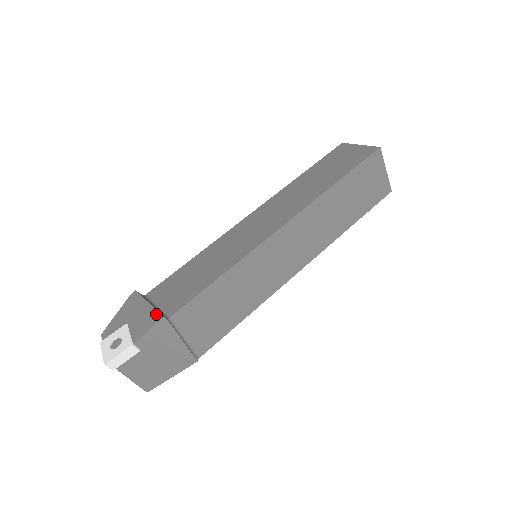
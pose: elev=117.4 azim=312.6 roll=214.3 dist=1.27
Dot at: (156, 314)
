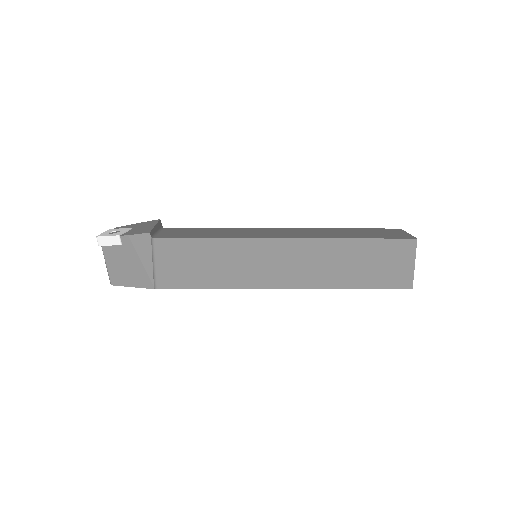
Dot at: (149, 230)
